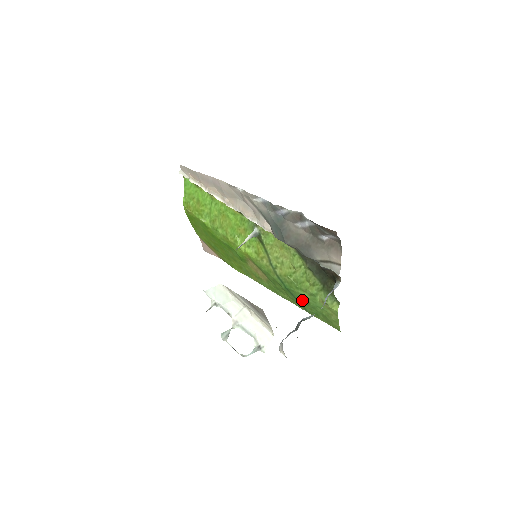
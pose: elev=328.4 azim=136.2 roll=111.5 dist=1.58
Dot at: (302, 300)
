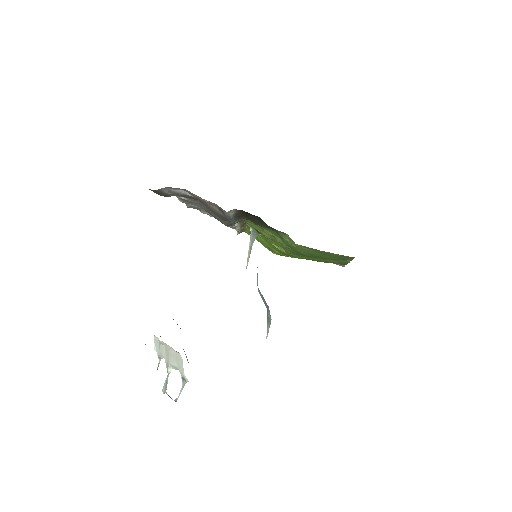
Dot at: (318, 256)
